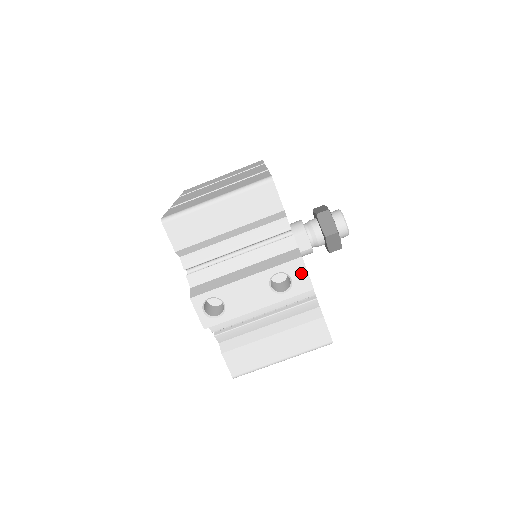
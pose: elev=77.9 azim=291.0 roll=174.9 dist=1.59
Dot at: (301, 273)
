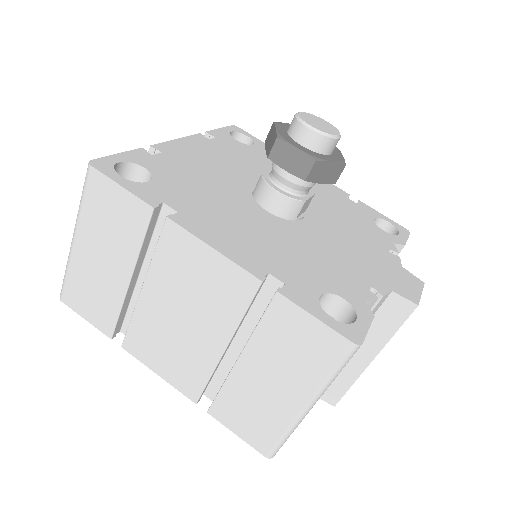
Dot at: occluded
